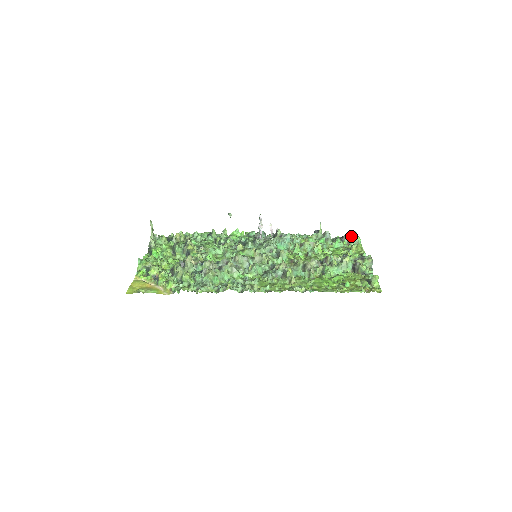
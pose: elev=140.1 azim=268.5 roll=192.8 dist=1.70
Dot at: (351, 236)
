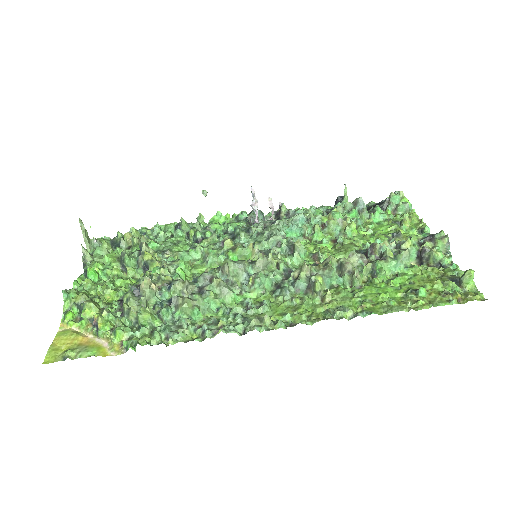
Dot at: (396, 200)
